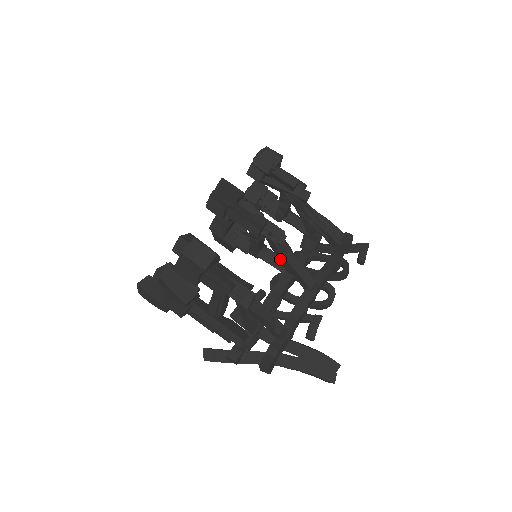
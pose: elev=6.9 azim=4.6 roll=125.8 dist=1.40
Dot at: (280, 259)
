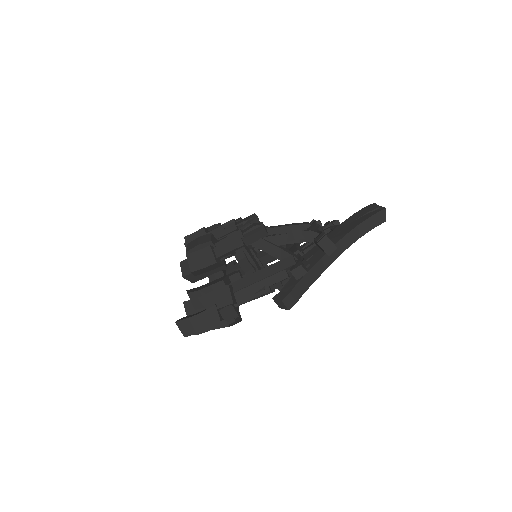
Dot at: occluded
